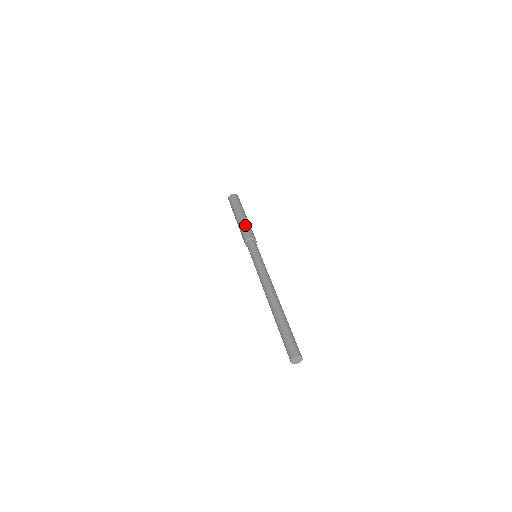
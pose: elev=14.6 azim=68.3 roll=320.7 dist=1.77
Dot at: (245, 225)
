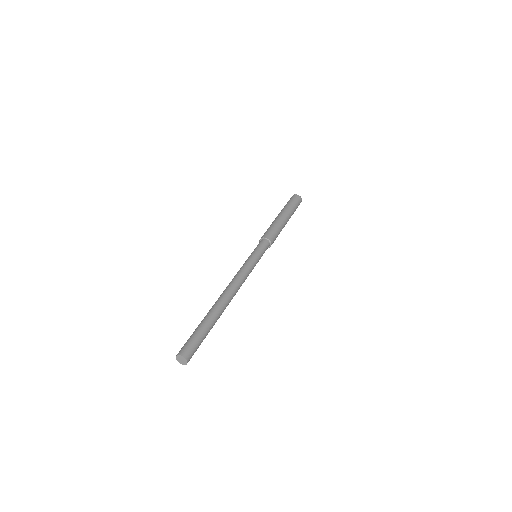
Dot at: (271, 225)
